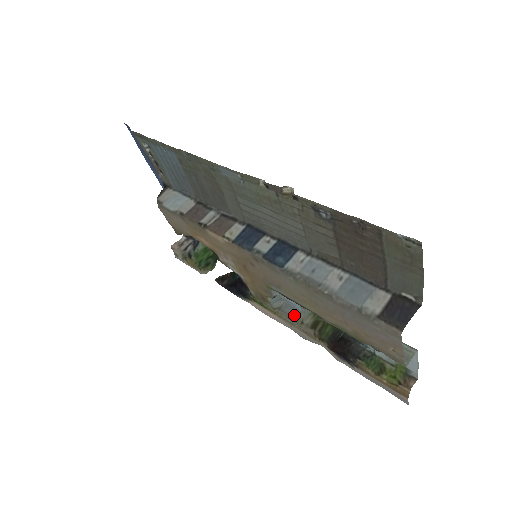
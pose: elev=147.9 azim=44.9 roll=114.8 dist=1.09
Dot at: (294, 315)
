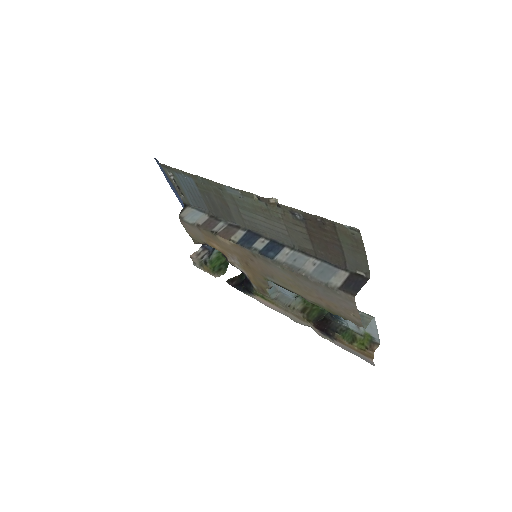
Dot at: (288, 303)
